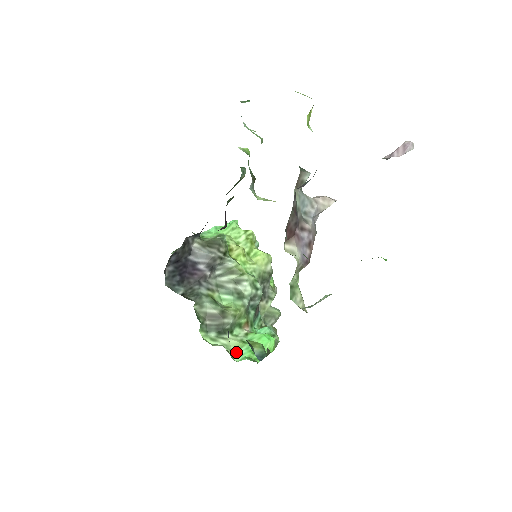
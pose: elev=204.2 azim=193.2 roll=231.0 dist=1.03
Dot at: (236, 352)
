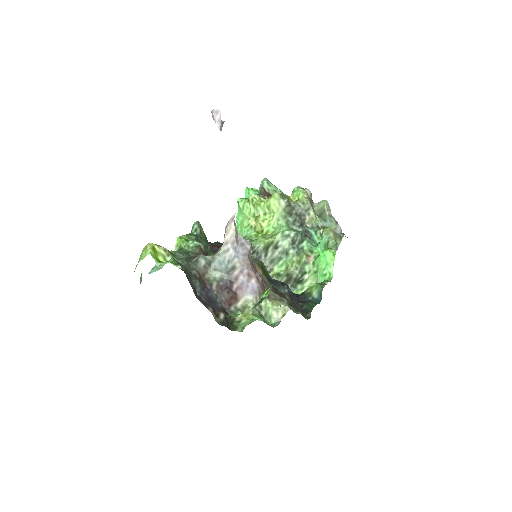
Dot at: occluded
